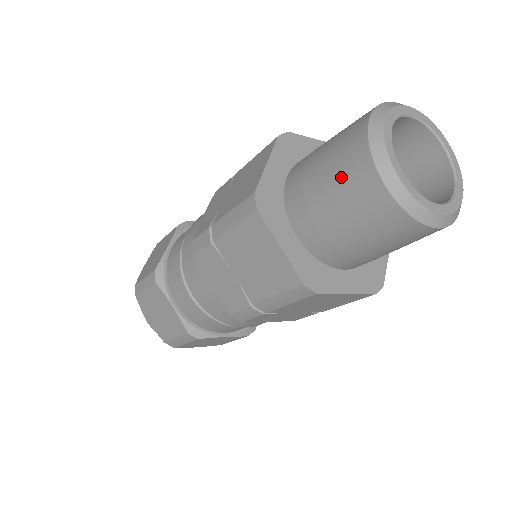
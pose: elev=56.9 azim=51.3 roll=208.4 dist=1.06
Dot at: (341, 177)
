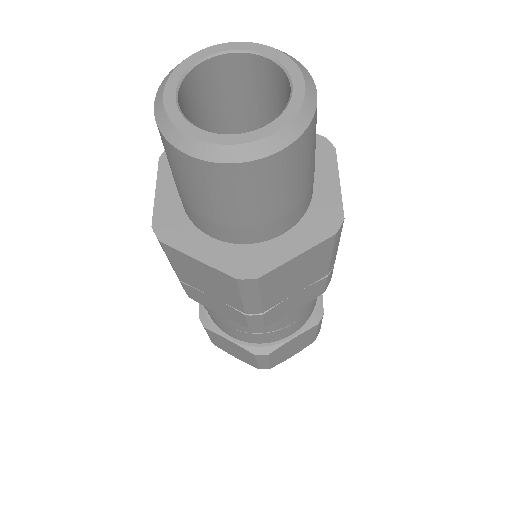
Dot at: (175, 170)
